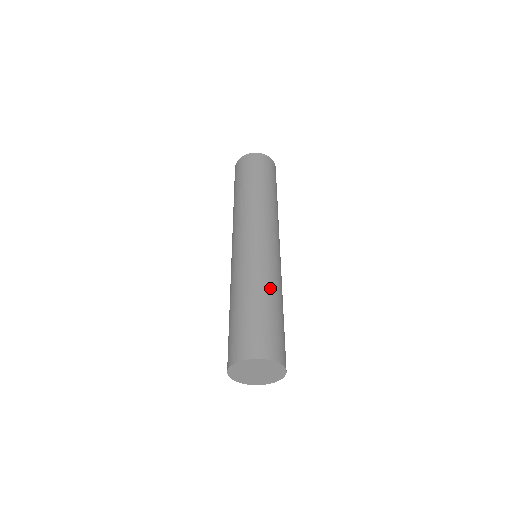
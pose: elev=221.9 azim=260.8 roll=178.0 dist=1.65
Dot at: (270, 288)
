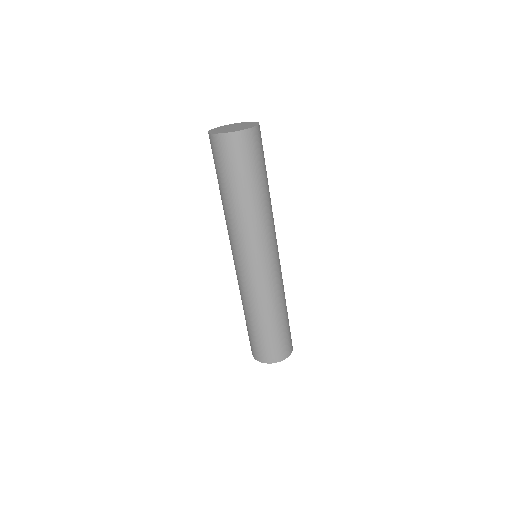
Dot at: (275, 308)
